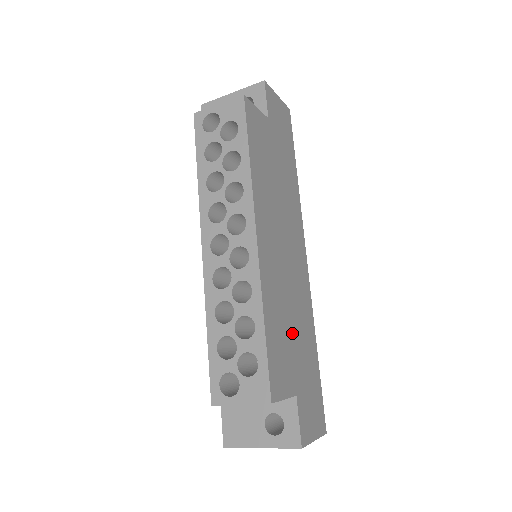
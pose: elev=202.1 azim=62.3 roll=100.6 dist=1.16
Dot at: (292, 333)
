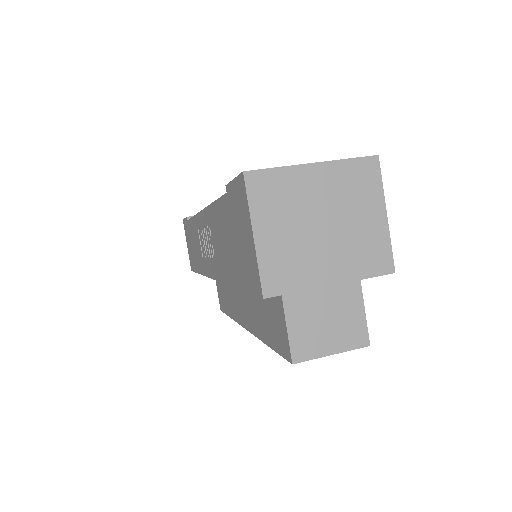
Dot at: occluded
